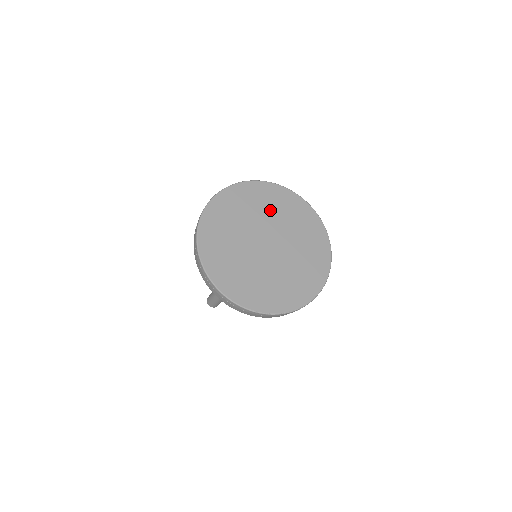
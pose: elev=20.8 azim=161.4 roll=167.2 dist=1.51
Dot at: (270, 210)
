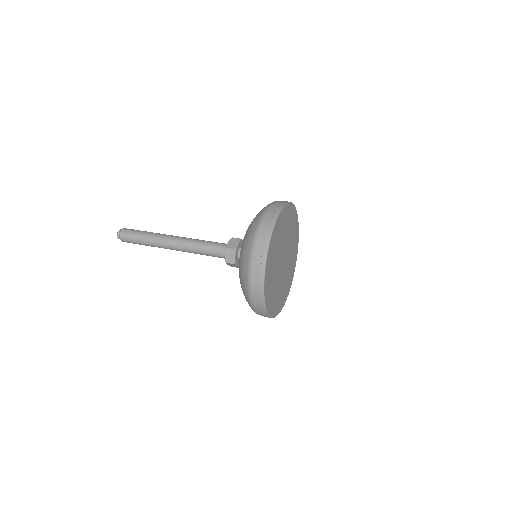
Dot at: (285, 231)
